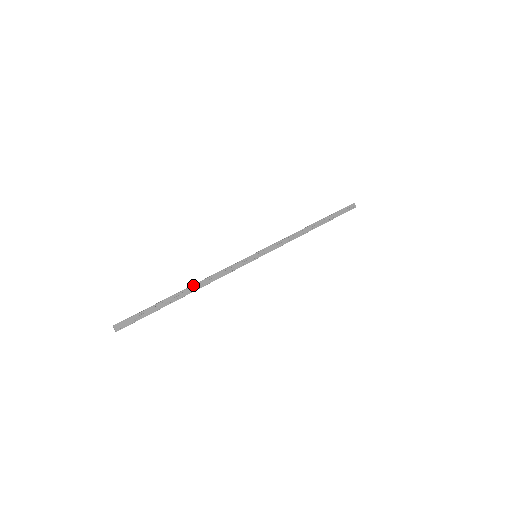
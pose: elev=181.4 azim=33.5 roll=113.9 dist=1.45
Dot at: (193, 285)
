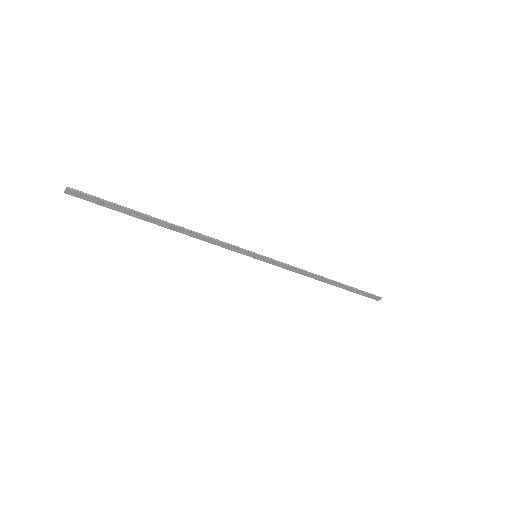
Dot at: (176, 226)
